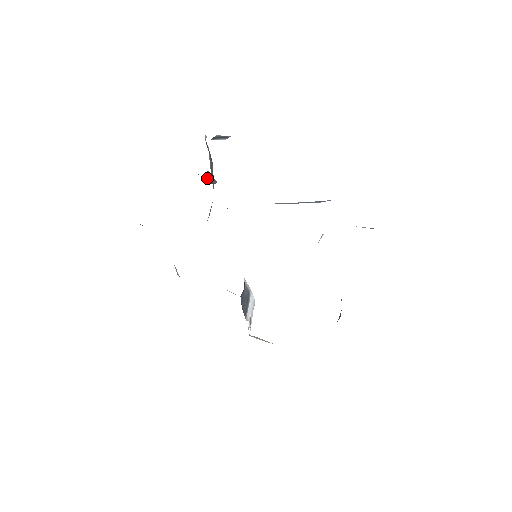
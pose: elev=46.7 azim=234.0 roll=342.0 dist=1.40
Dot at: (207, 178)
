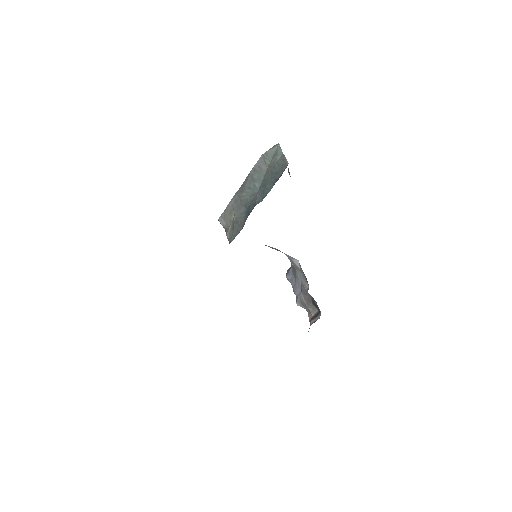
Dot at: (288, 170)
